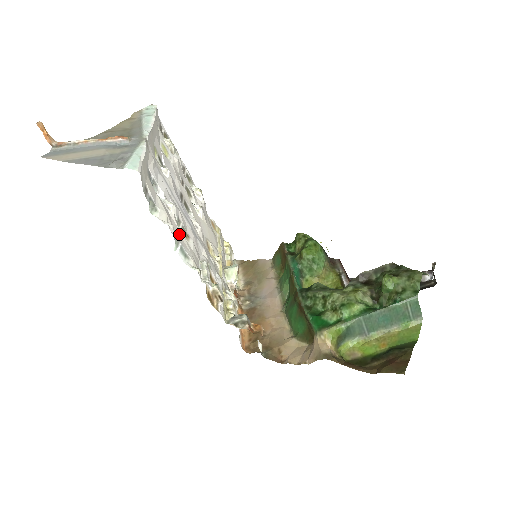
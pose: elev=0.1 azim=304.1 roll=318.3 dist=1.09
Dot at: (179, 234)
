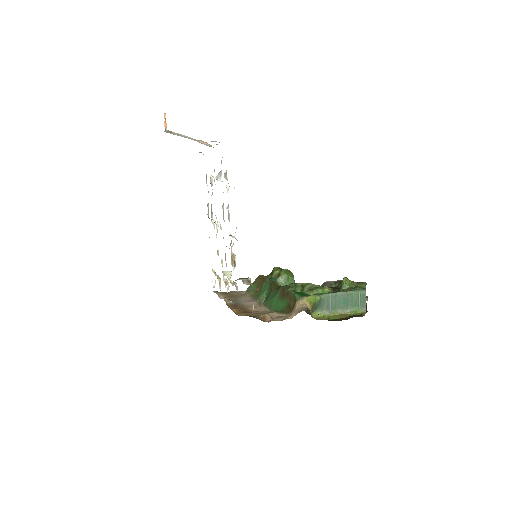
Dot at: occluded
